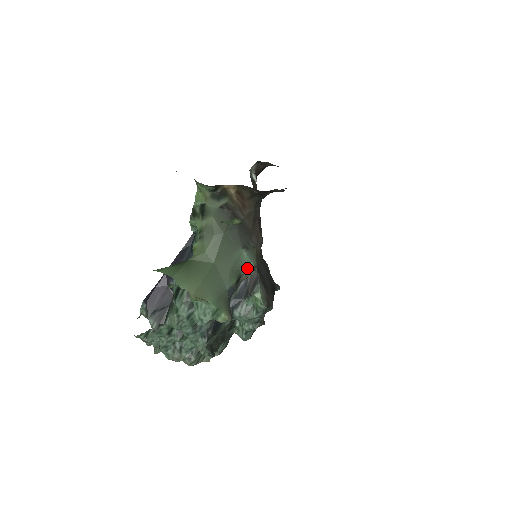
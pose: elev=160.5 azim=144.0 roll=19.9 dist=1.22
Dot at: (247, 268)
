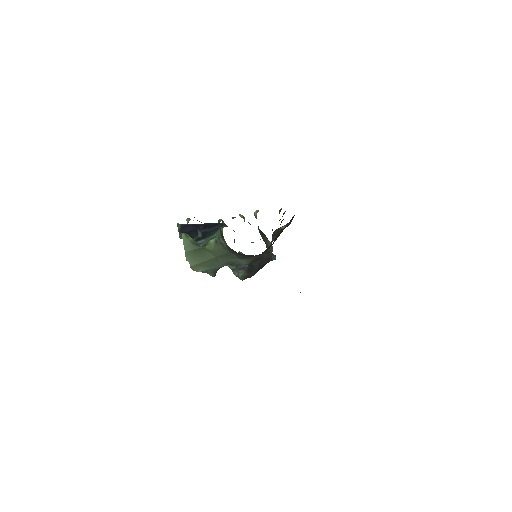
Dot at: (240, 263)
